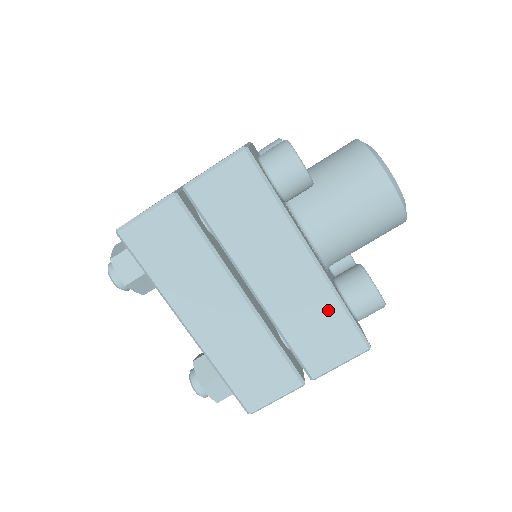
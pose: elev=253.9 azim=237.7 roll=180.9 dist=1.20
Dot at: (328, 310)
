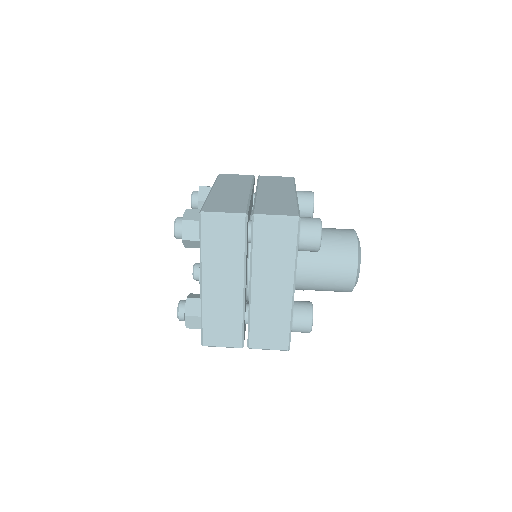
Dot at: (282, 320)
